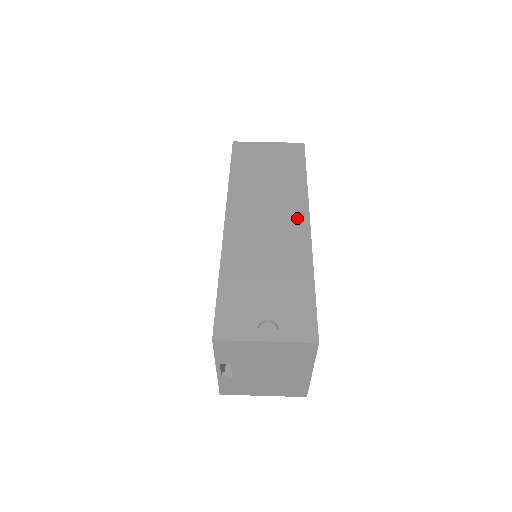
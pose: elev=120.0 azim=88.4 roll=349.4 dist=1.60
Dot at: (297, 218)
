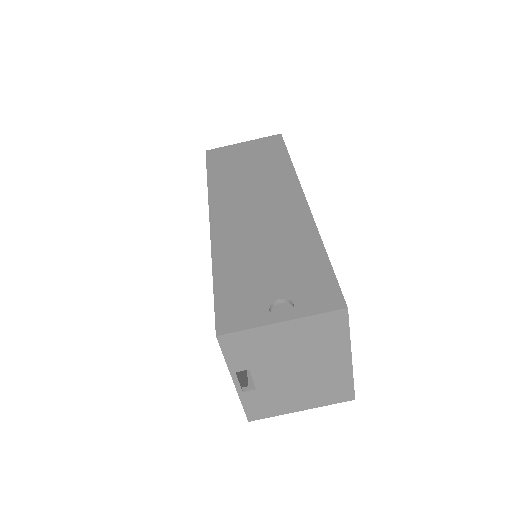
Dot at: (289, 196)
